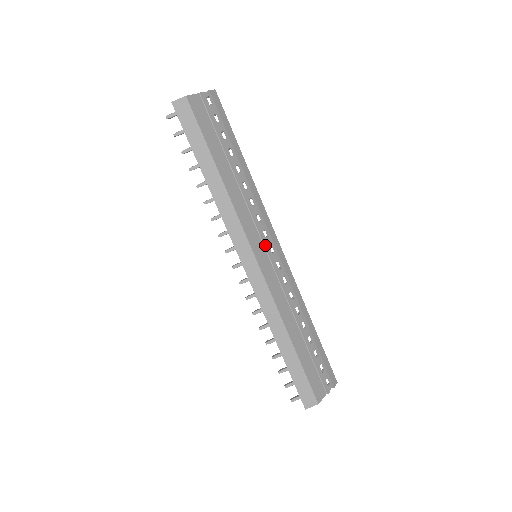
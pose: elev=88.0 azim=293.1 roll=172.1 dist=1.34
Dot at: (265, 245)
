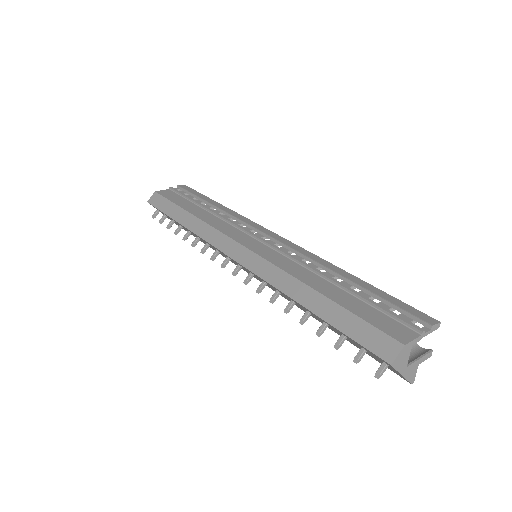
Dot at: (252, 235)
